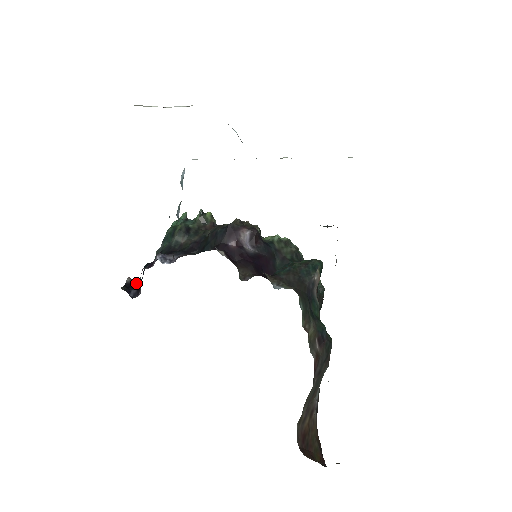
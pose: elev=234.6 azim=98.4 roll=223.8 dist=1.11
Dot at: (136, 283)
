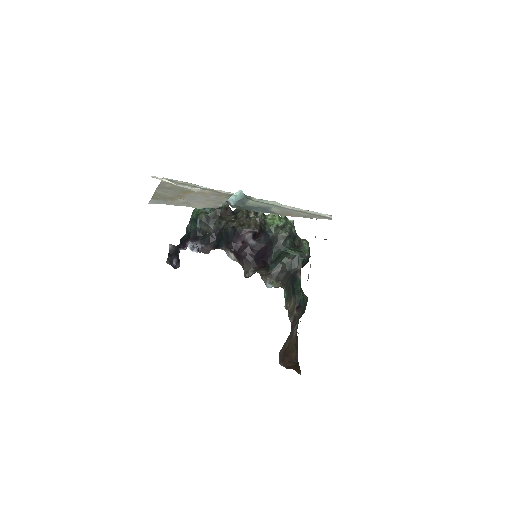
Dot at: (176, 250)
